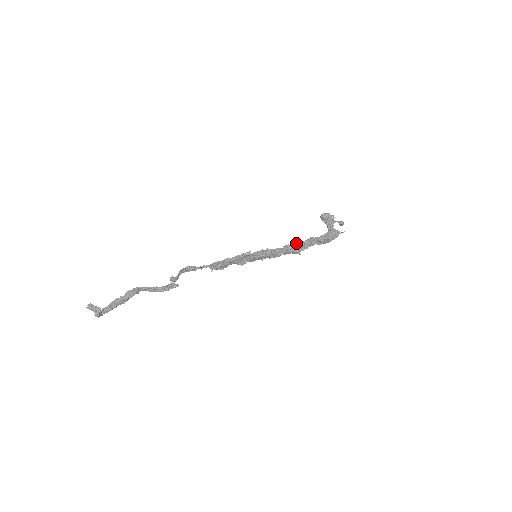
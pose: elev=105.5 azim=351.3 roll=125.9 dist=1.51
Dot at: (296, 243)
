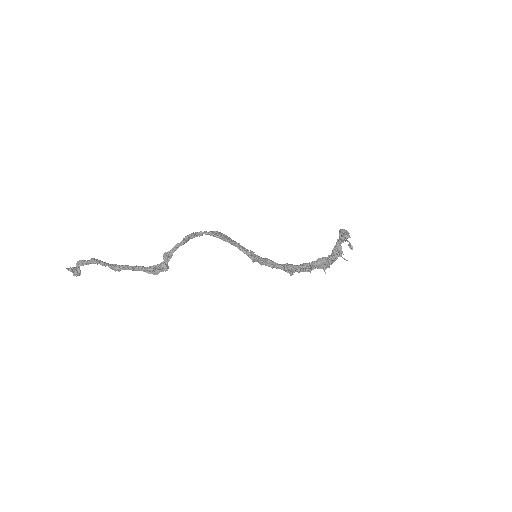
Dot at: (297, 270)
